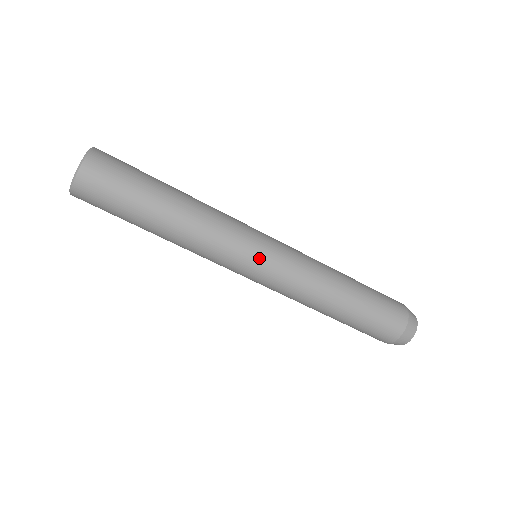
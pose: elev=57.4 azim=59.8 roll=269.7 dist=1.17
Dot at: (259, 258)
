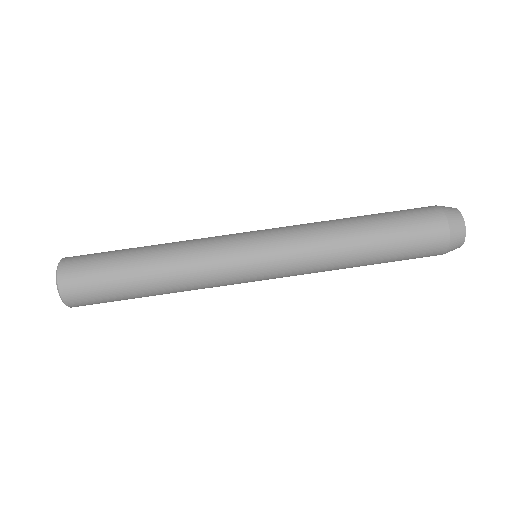
Dot at: (254, 265)
